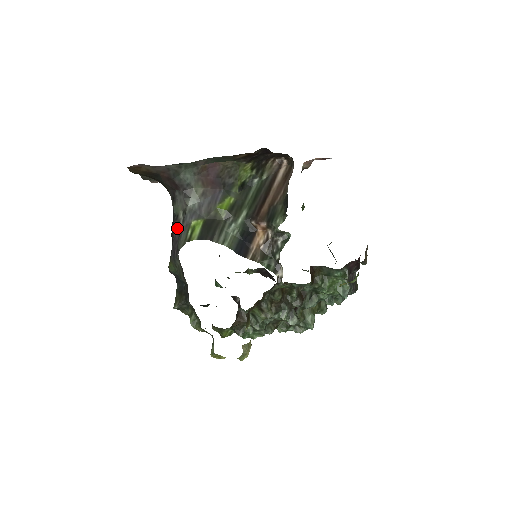
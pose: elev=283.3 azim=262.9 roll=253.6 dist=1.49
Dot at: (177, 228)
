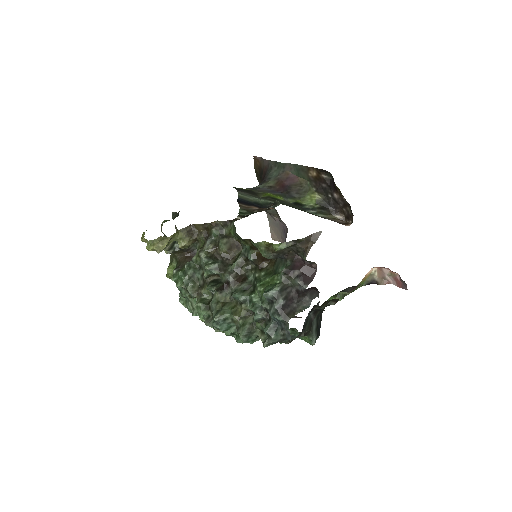
Dot at: occluded
